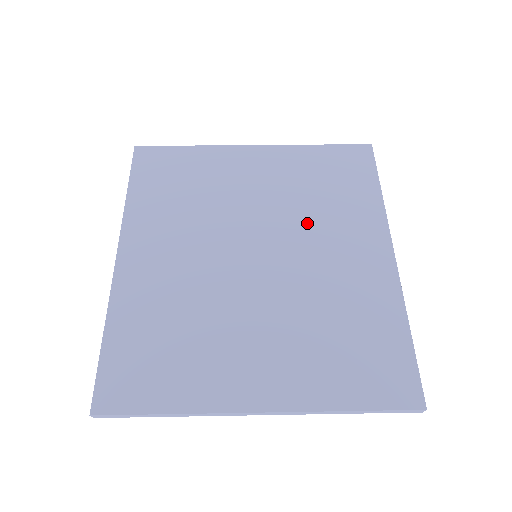
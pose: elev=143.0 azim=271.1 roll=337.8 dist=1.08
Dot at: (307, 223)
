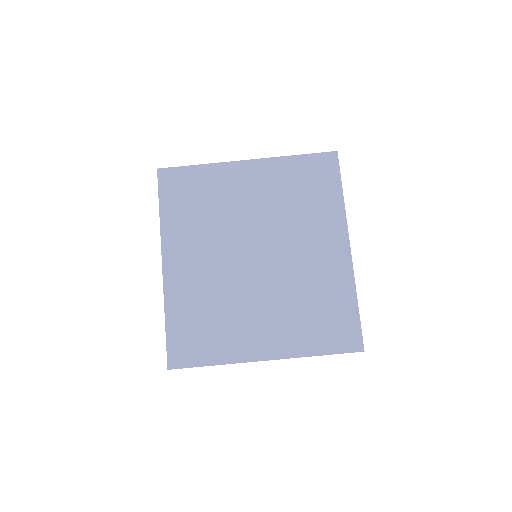
Dot at: (290, 227)
